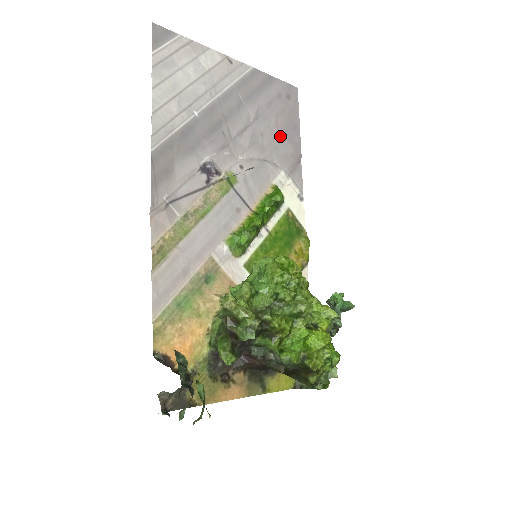
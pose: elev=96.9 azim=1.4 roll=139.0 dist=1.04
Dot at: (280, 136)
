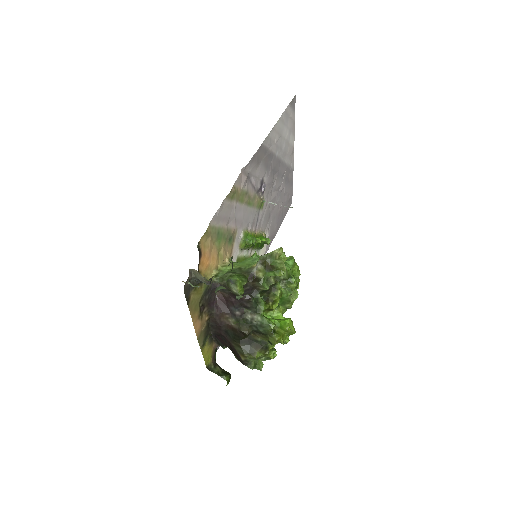
Dot at: (278, 214)
